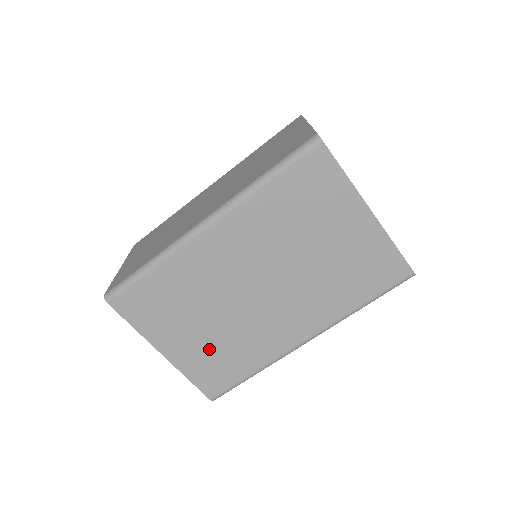
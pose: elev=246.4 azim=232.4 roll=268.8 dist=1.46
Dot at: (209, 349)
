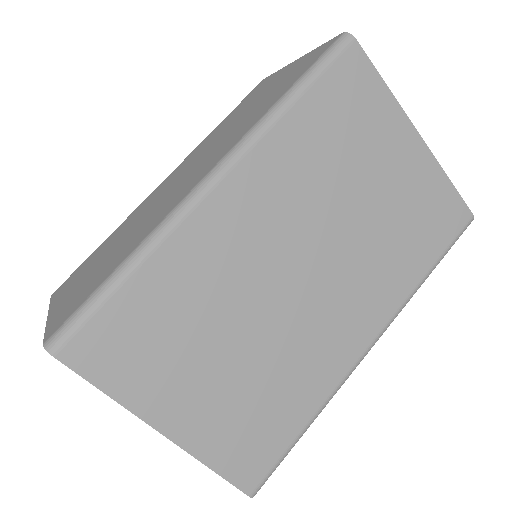
Dot at: (240, 400)
